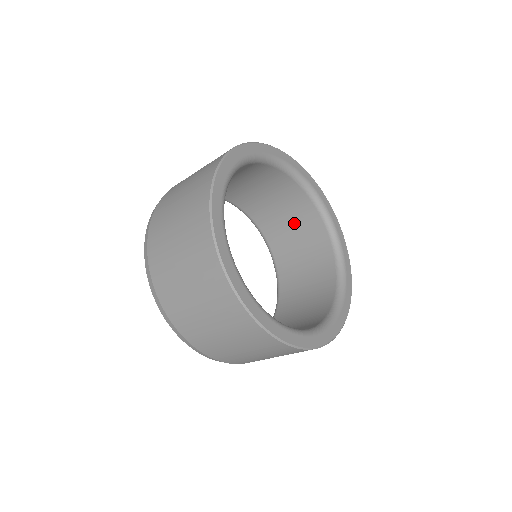
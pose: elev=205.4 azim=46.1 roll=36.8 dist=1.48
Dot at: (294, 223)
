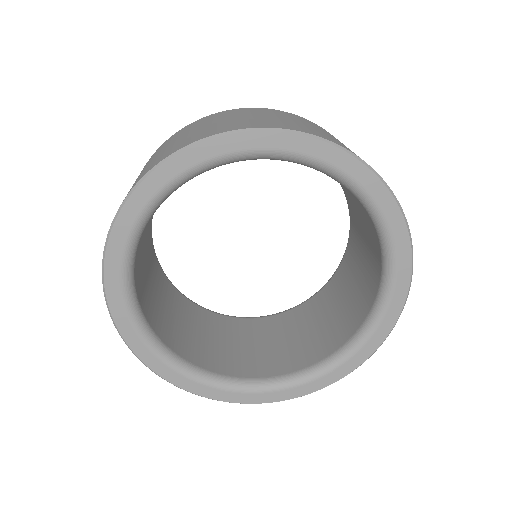
Dot at: occluded
